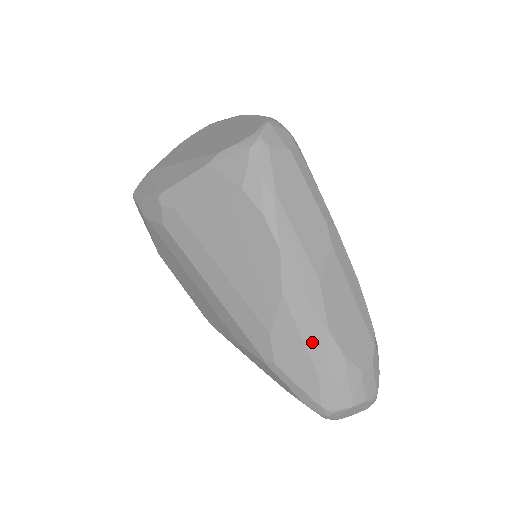
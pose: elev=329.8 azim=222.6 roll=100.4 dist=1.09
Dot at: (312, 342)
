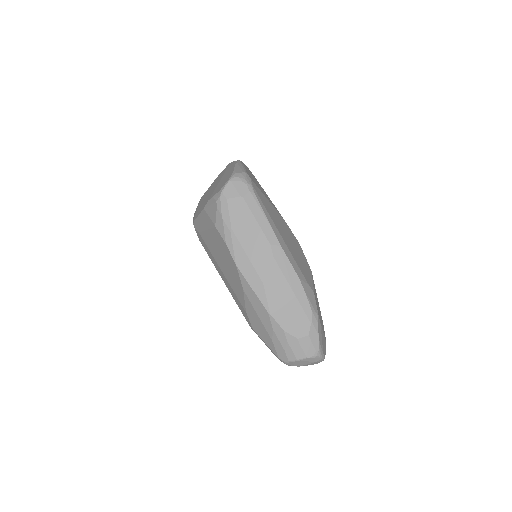
Dot at: (264, 320)
